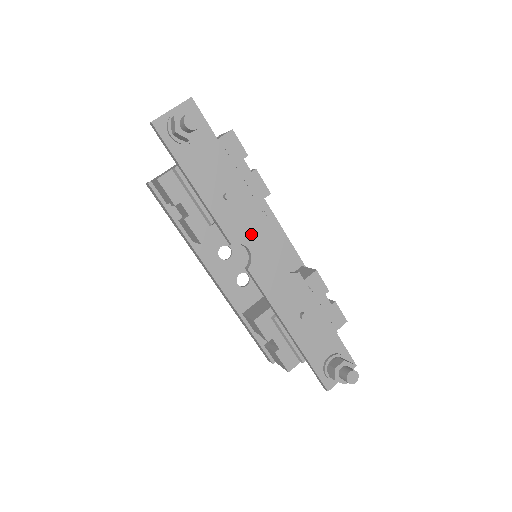
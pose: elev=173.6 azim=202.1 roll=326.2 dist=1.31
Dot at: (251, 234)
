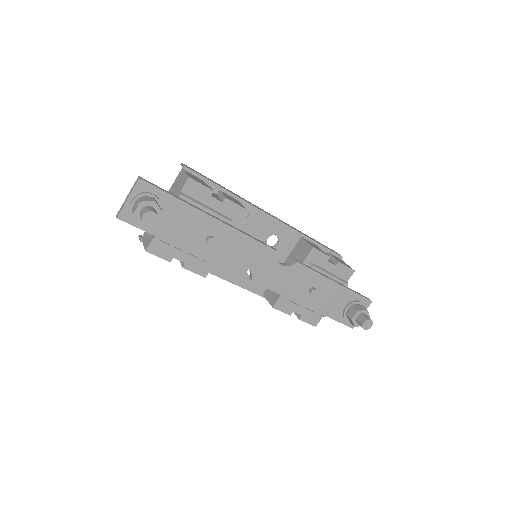
Dot at: (243, 255)
